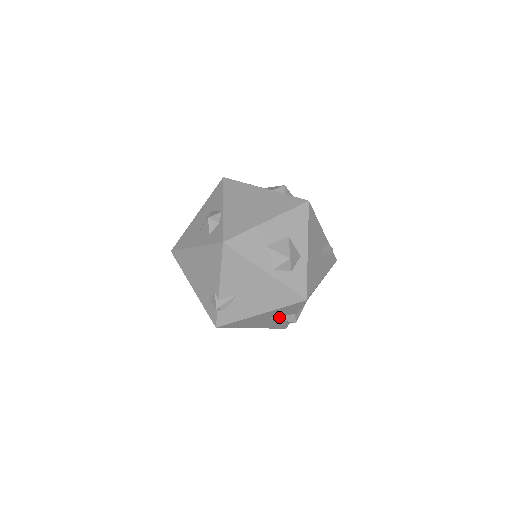
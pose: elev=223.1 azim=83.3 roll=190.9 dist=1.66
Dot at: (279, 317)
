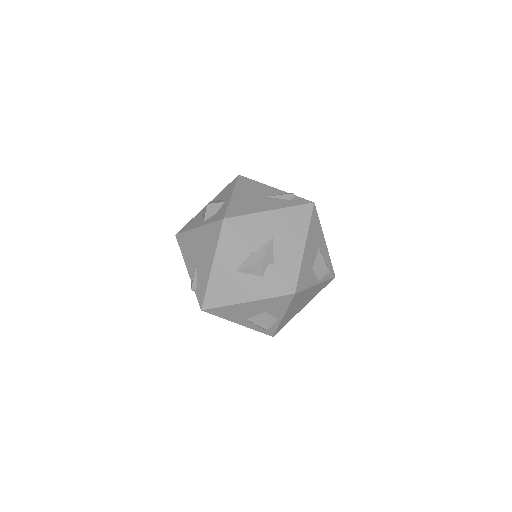
Dot at: (242, 265)
